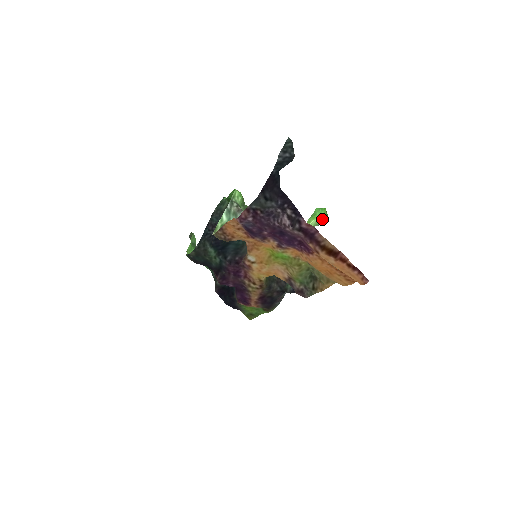
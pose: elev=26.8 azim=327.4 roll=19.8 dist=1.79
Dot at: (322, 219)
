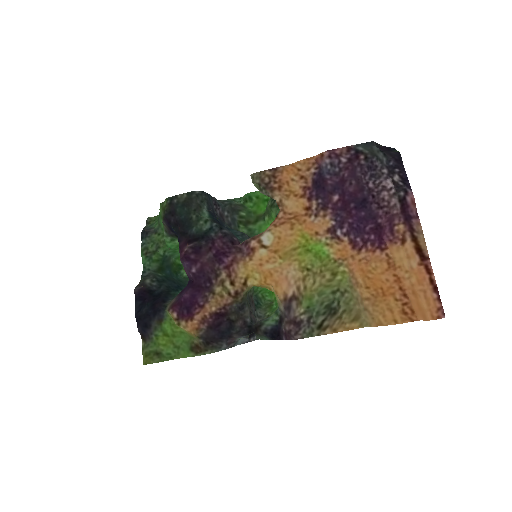
Dot at: occluded
